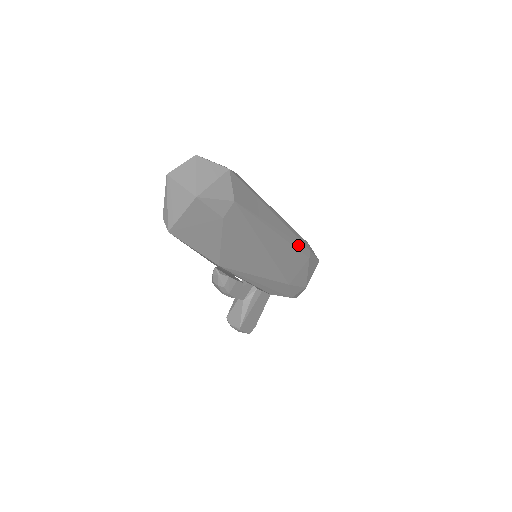
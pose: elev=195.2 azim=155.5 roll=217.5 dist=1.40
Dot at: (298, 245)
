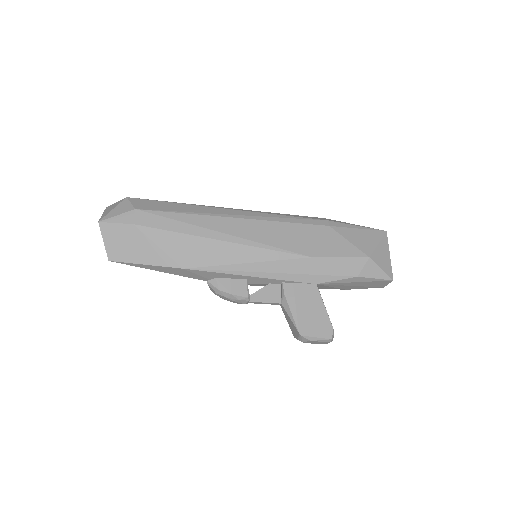
Dot at: (289, 220)
